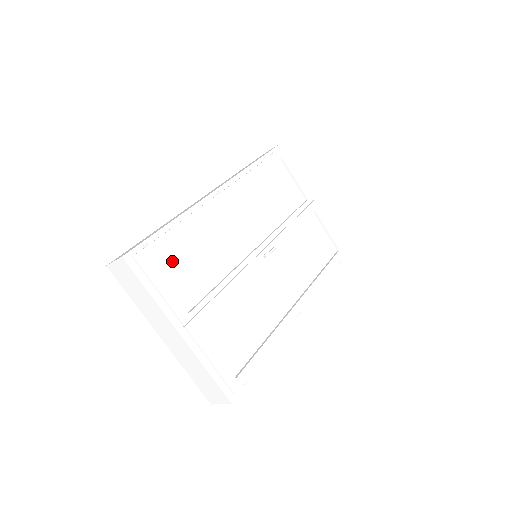
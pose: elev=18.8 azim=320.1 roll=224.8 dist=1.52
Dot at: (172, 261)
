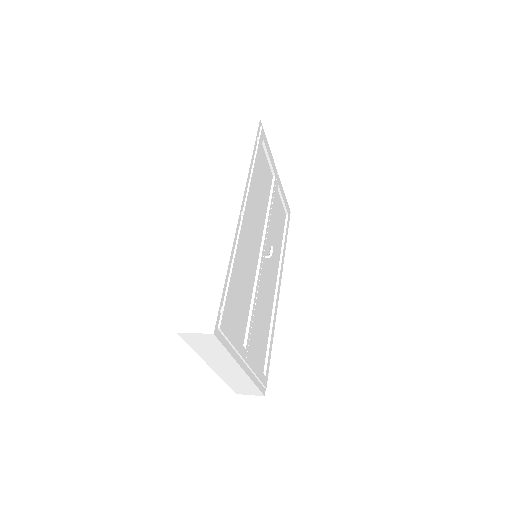
Dot at: (232, 309)
